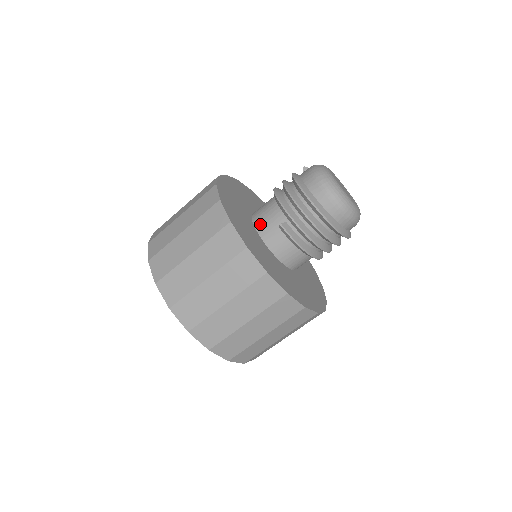
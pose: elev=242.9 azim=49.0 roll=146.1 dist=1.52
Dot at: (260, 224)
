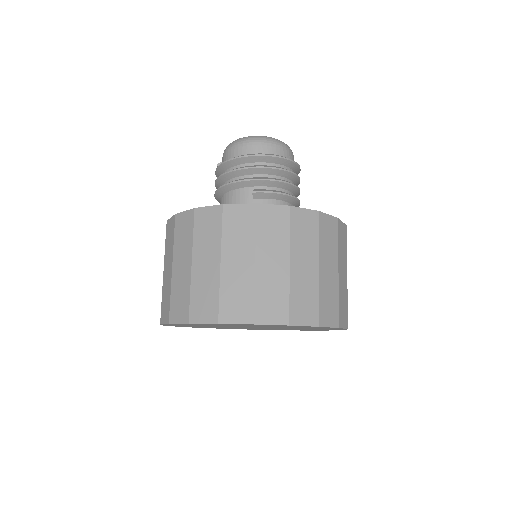
Dot at: occluded
